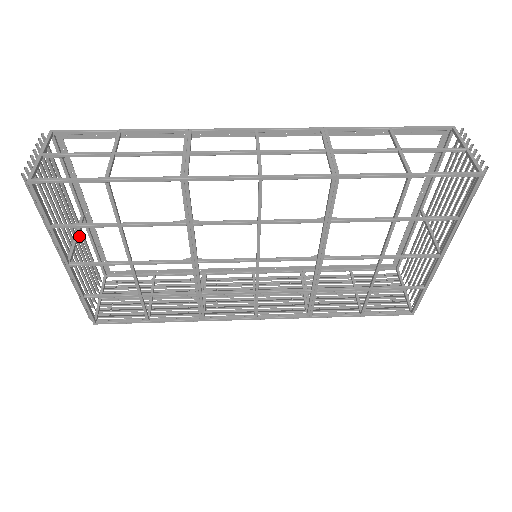
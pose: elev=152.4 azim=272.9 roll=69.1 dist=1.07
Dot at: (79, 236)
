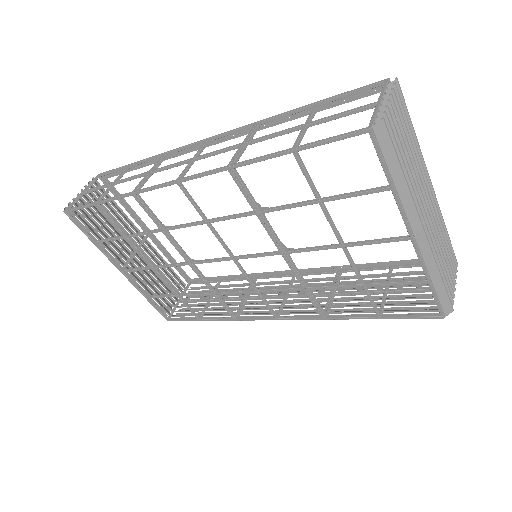
Dot at: (146, 250)
